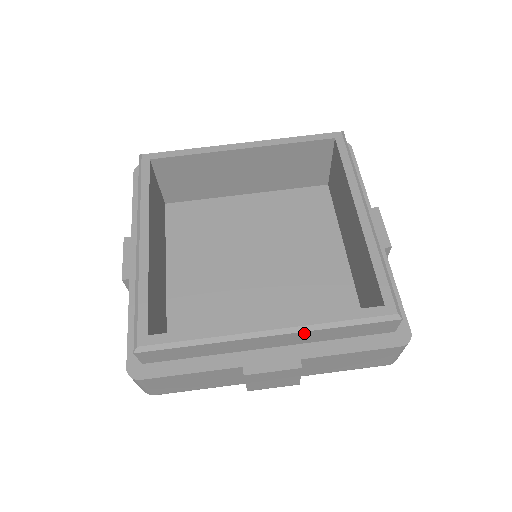
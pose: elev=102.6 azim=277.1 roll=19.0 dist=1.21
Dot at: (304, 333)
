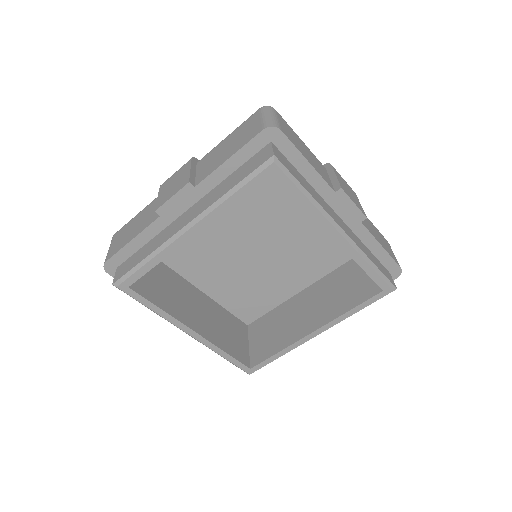
Dot at: occluded
